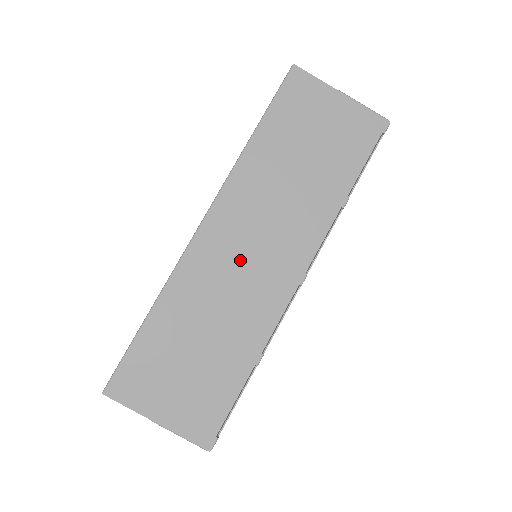
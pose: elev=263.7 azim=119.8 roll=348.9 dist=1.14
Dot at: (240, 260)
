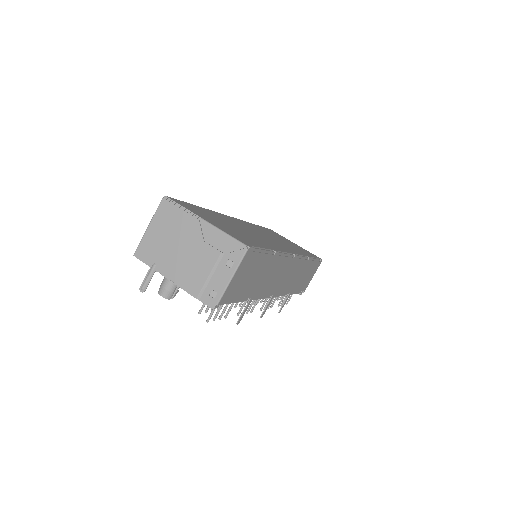
Dot at: (255, 232)
